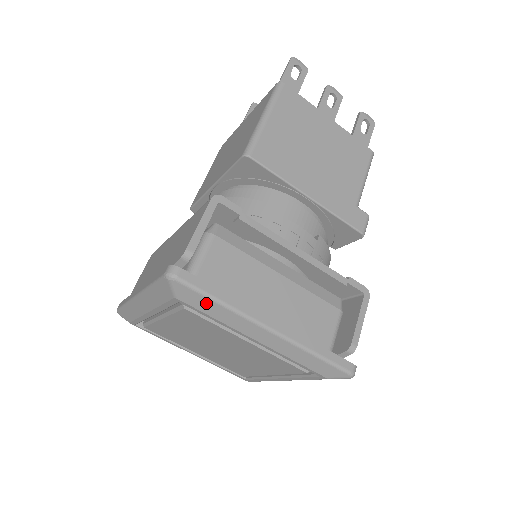
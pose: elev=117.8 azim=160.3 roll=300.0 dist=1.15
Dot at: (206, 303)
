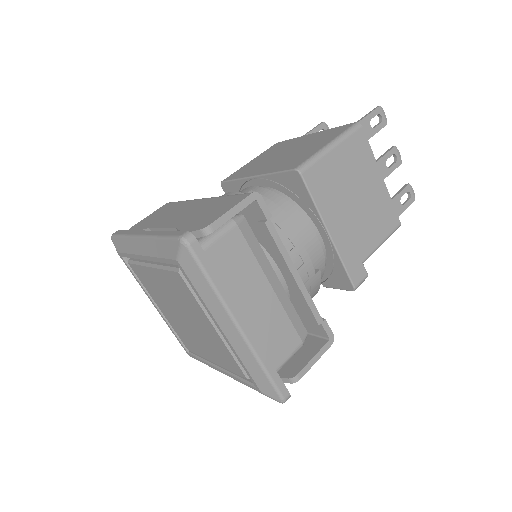
Dot at: (200, 279)
